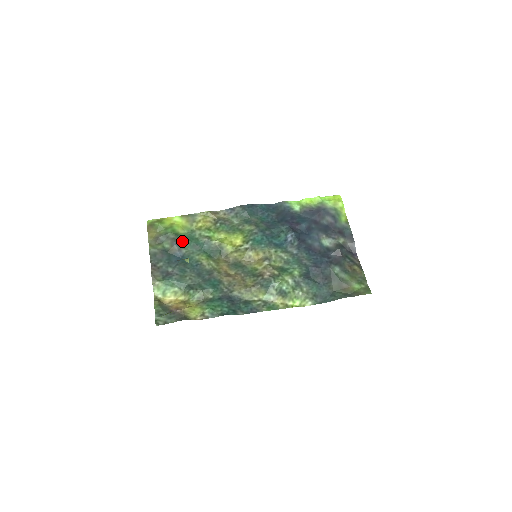
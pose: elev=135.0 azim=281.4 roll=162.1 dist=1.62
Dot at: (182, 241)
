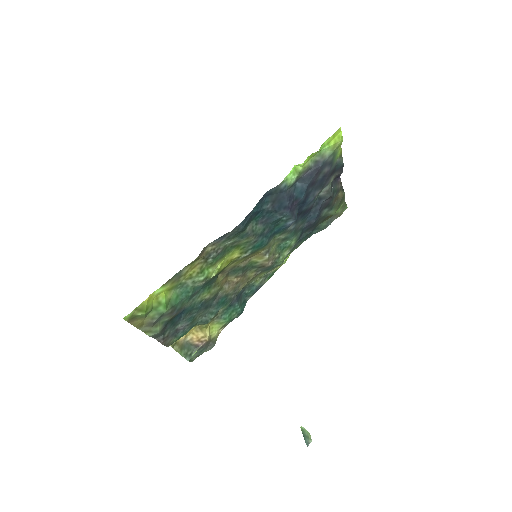
Dot at: (180, 304)
